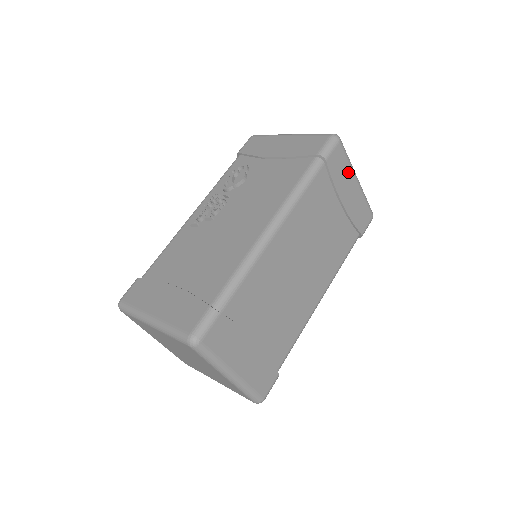
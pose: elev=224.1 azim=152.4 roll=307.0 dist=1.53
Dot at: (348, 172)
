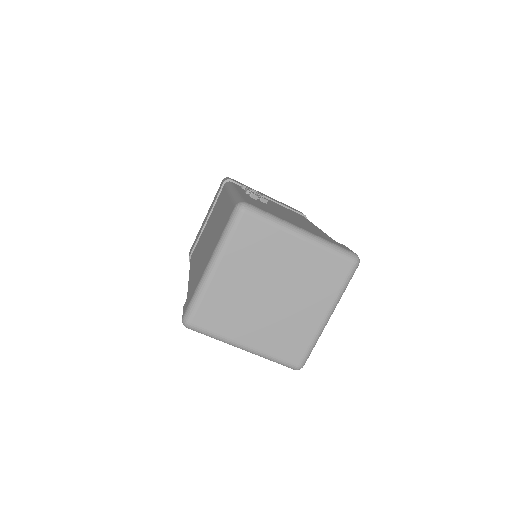
Dot at: occluded
